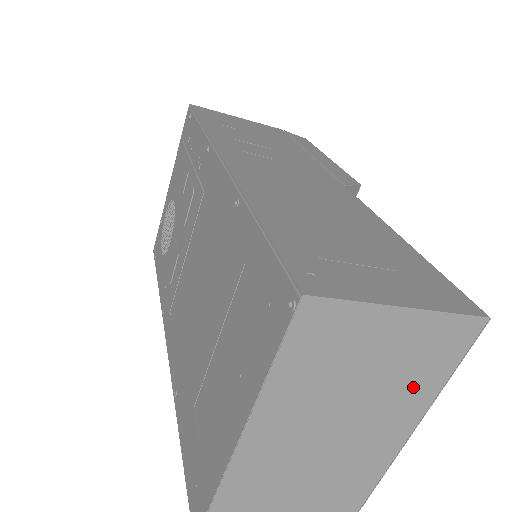
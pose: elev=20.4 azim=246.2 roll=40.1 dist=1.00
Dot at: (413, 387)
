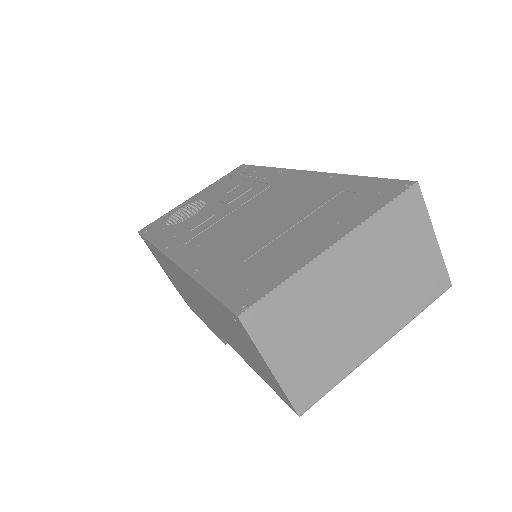
Dot at: (407, 300)
